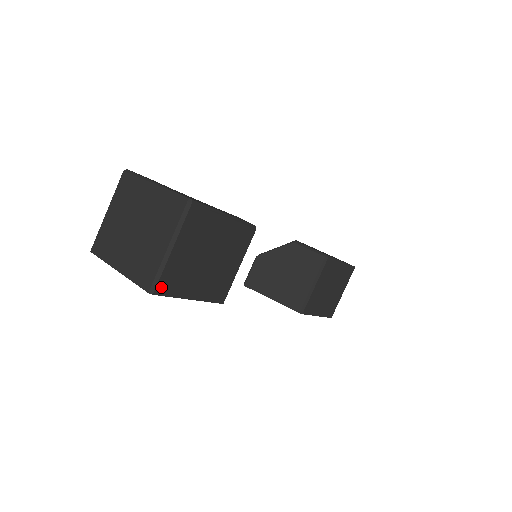
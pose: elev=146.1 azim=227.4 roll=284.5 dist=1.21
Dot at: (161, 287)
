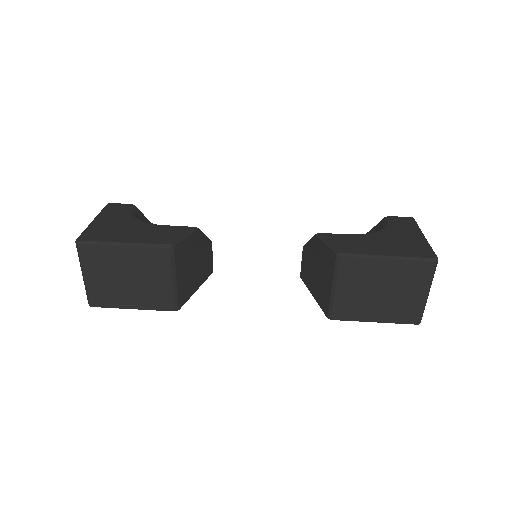
Dot at: (94, 301)
